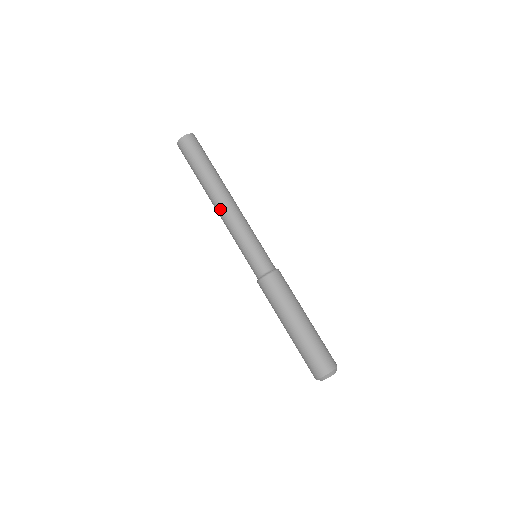
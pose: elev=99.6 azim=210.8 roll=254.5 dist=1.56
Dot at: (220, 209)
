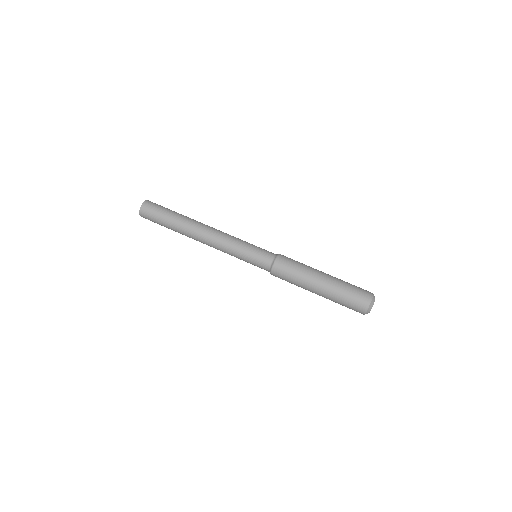
Dot at: (208, 232)
